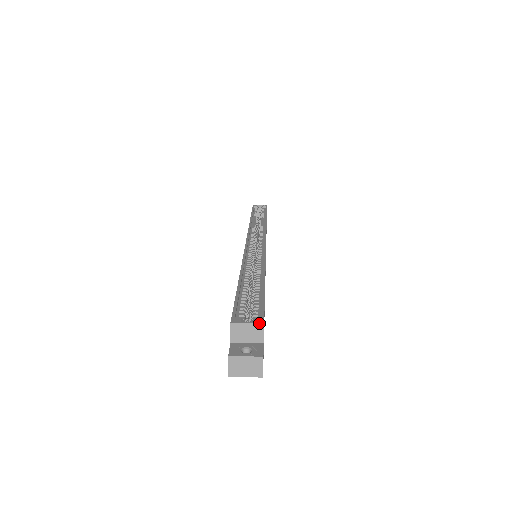
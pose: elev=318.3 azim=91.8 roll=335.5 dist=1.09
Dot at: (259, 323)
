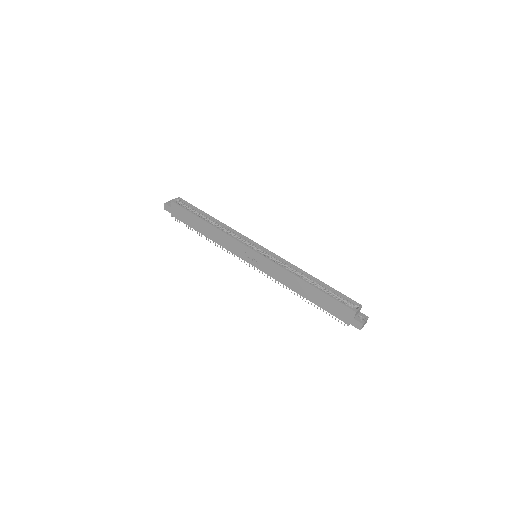
Dot at: (361, 306)
